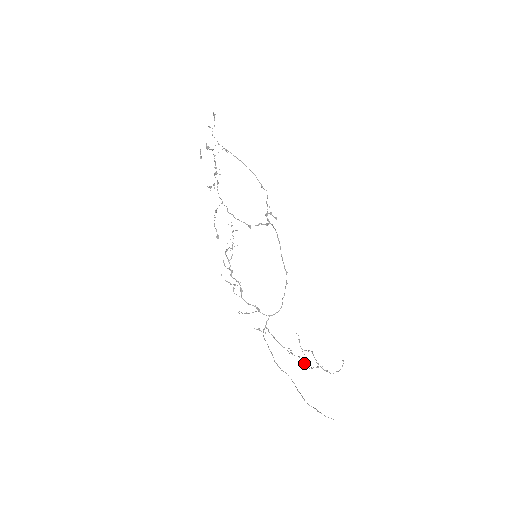
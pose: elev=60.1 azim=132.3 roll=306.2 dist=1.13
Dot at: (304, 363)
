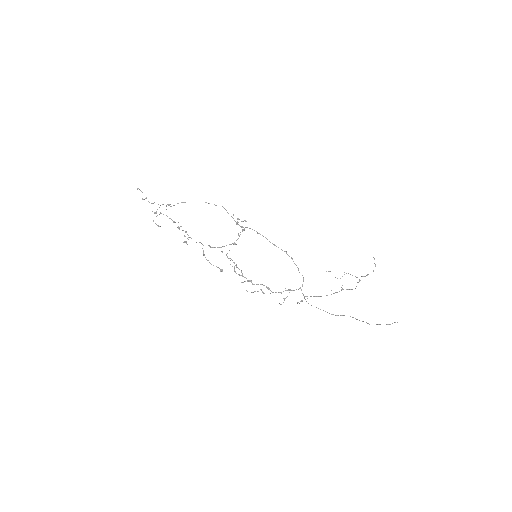
Dot at: occluded
